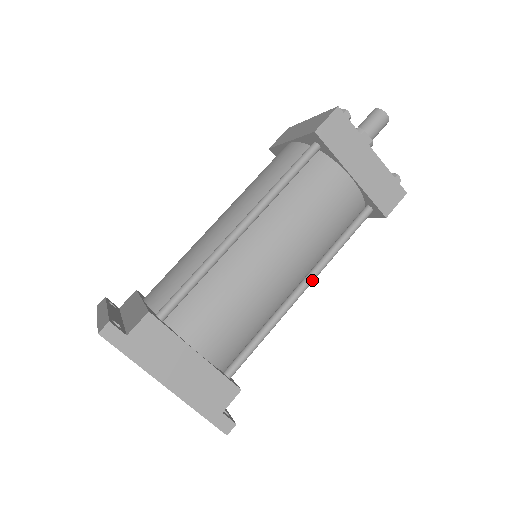
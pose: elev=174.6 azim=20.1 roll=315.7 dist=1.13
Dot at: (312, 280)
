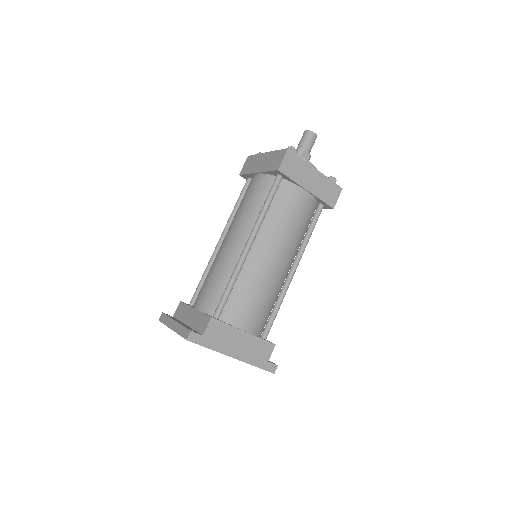
Dot at: (298, 263)
